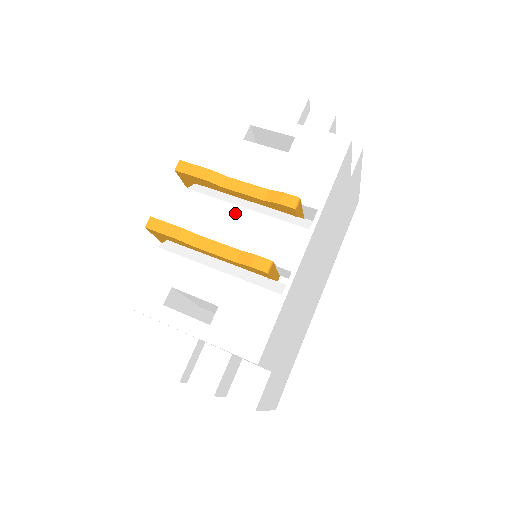
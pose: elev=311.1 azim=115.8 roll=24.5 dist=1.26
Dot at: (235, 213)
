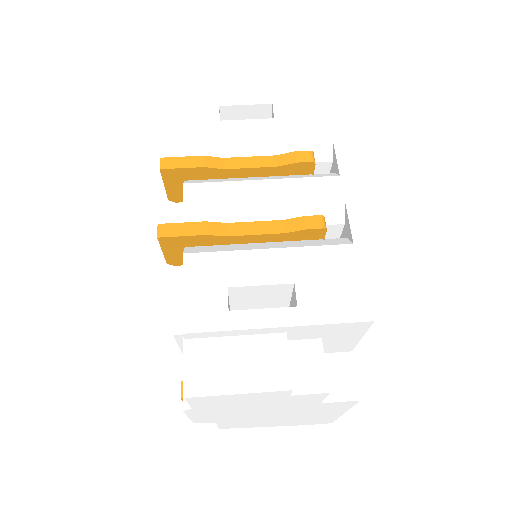
Dot at: (254, 188)
